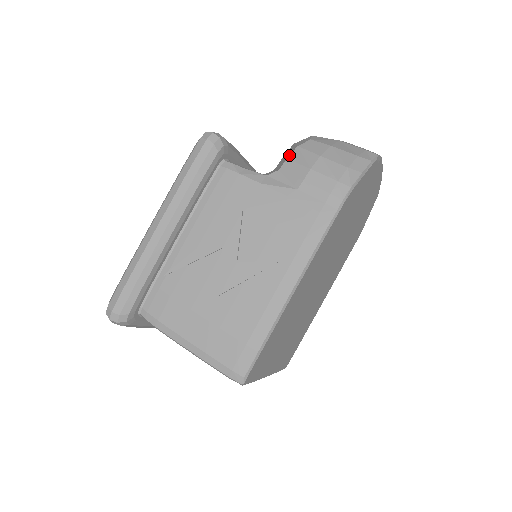
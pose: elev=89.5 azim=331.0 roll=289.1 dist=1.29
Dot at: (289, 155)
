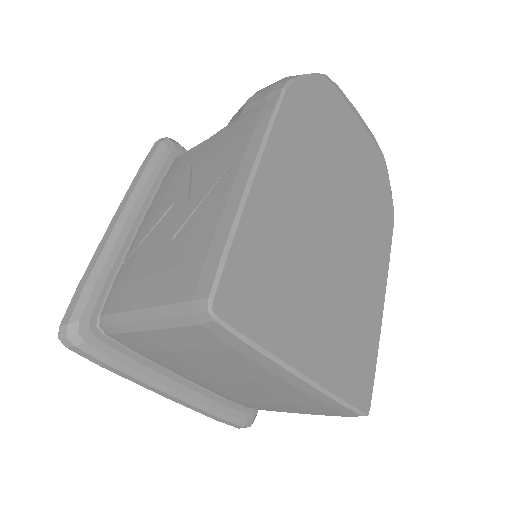
Dot at: occluded
